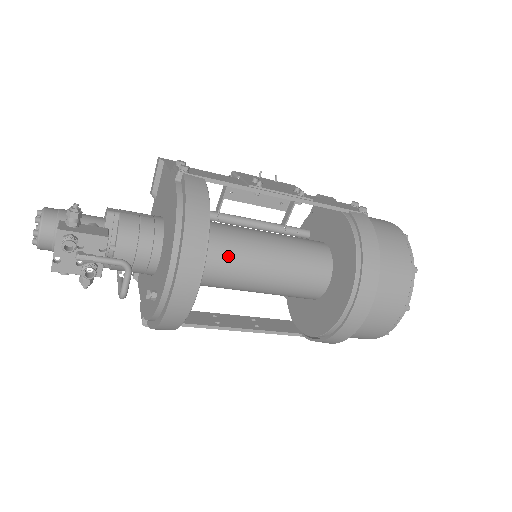
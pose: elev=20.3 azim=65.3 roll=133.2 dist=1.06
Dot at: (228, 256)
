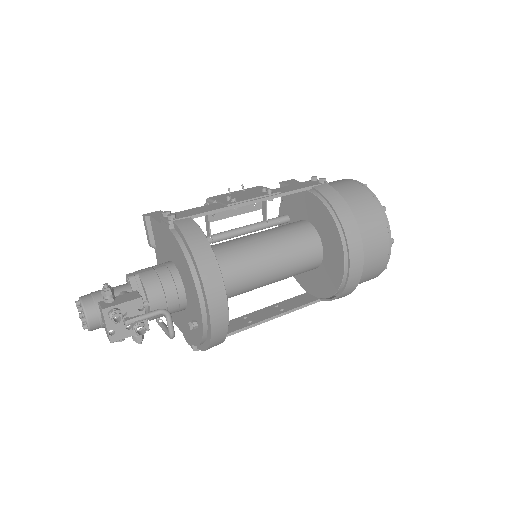
Dot at: (236, 267)
